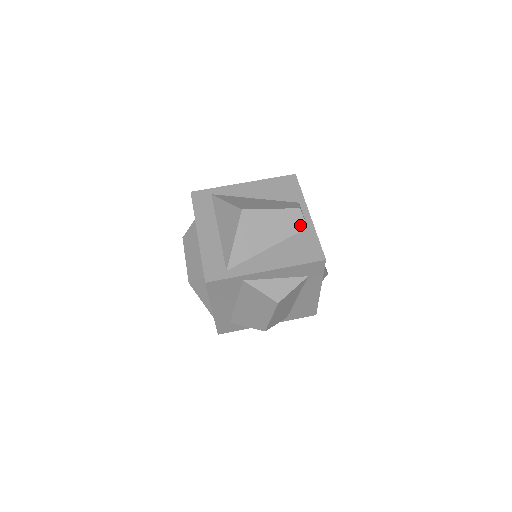
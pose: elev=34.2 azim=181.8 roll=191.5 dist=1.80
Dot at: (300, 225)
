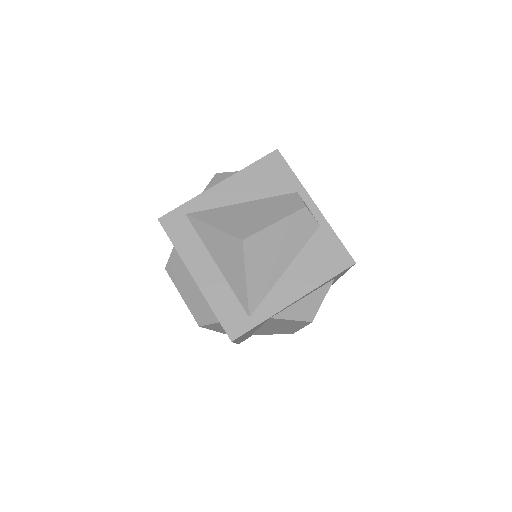
Dot at: (311, 226)
